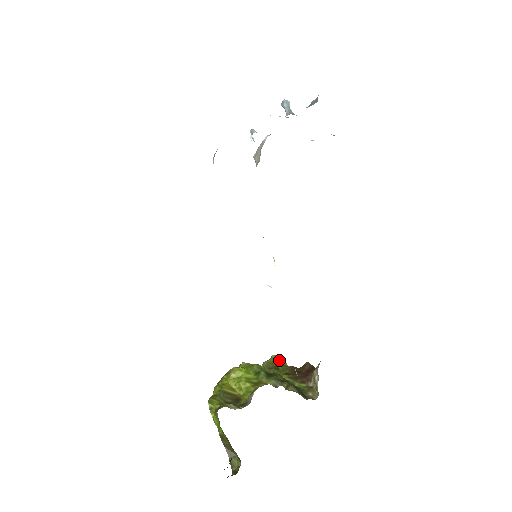
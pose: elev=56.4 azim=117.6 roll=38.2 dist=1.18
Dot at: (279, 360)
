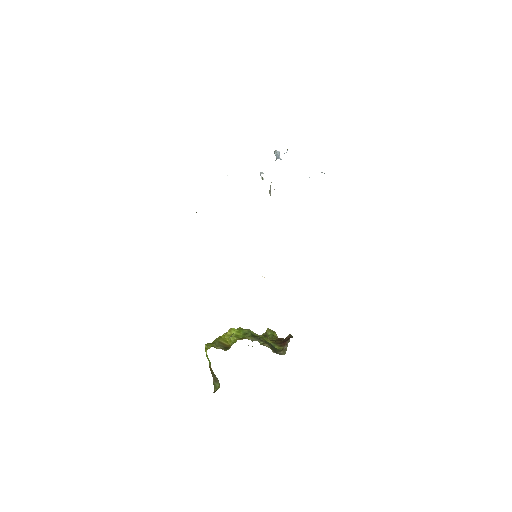
Dot at: (271, 332)
